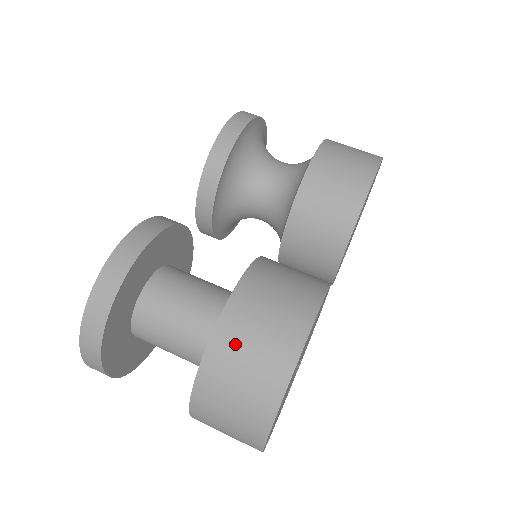
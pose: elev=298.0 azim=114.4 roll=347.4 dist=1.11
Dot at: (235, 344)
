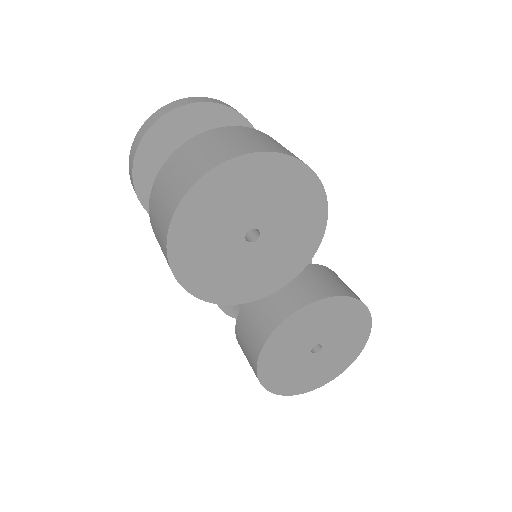
Dot at: (276, 141)
